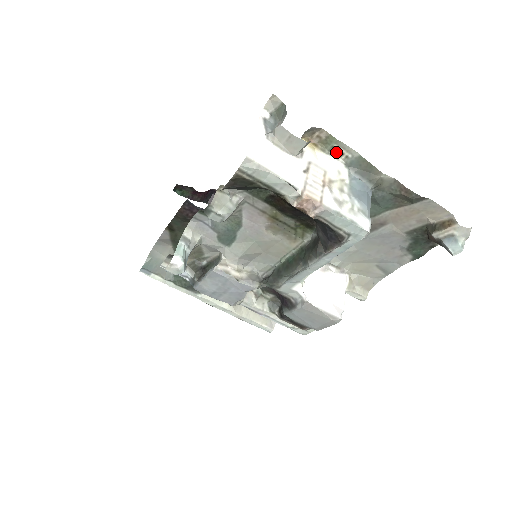
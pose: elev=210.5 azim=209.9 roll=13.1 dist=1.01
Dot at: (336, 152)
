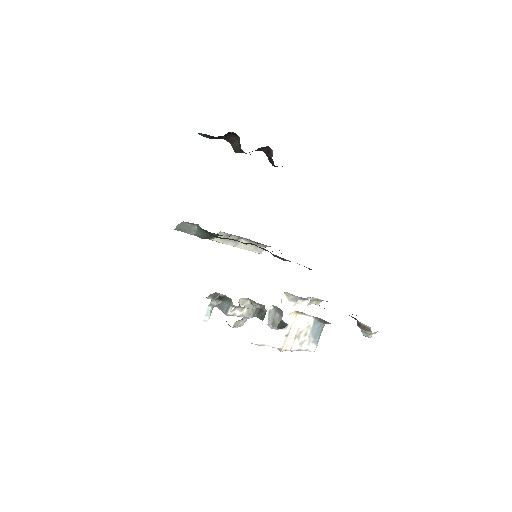
Dot at: (309, 315)
